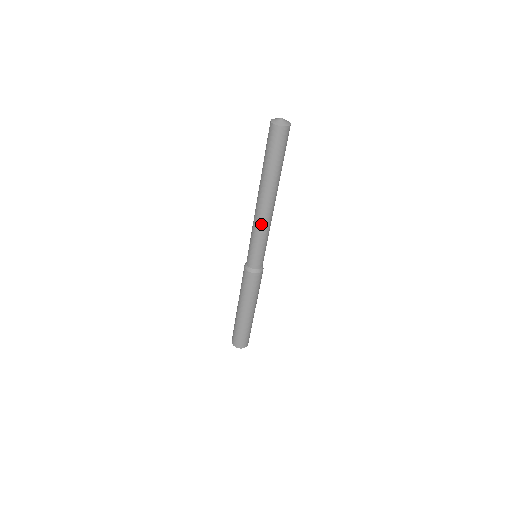
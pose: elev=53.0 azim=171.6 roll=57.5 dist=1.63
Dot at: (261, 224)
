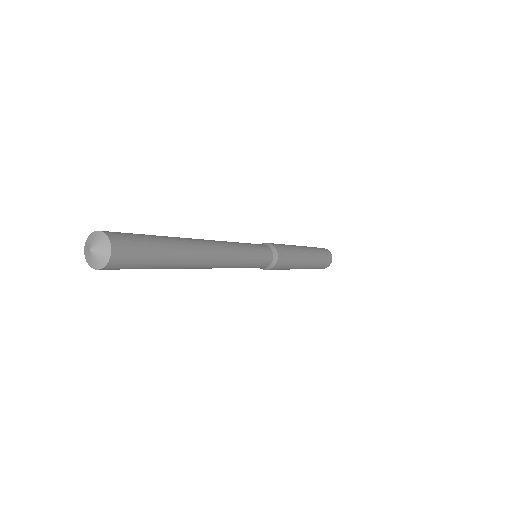
Dot at: (228, 265)
